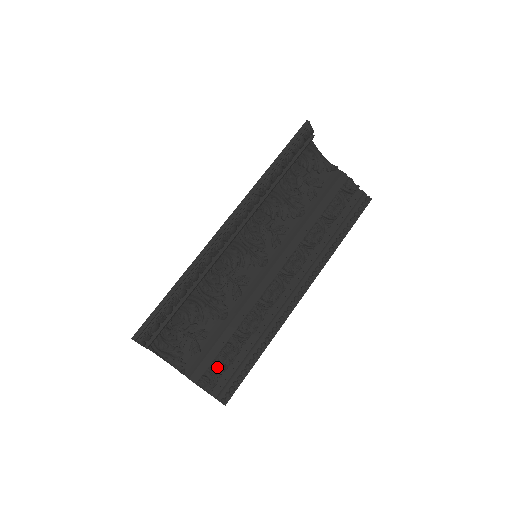
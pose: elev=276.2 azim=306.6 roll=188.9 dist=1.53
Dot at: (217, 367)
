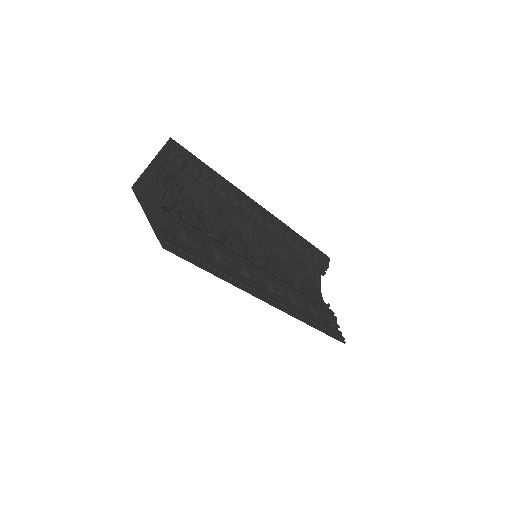
Dot at: (185, 231)
